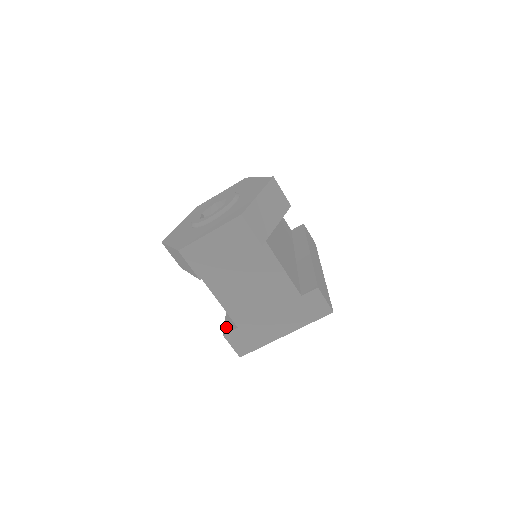
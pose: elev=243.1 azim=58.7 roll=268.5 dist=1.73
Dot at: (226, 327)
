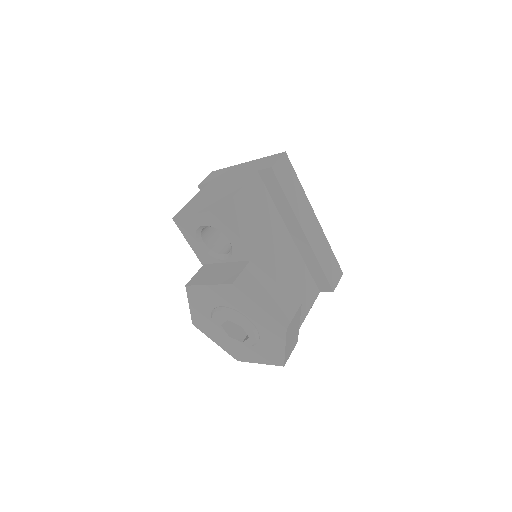
Dot at: occluded
